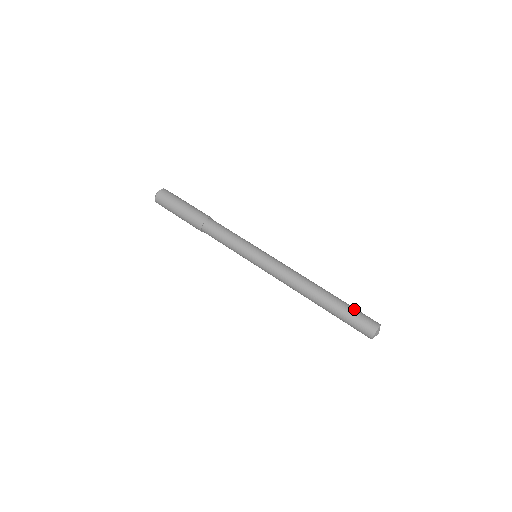
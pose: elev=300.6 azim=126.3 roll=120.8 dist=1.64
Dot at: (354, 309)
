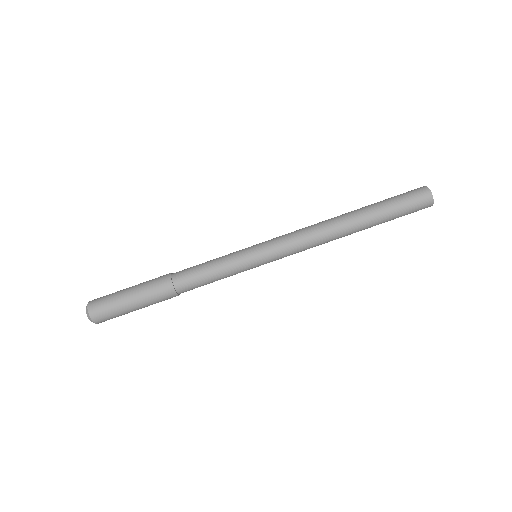
Dot at: (390, 198)
